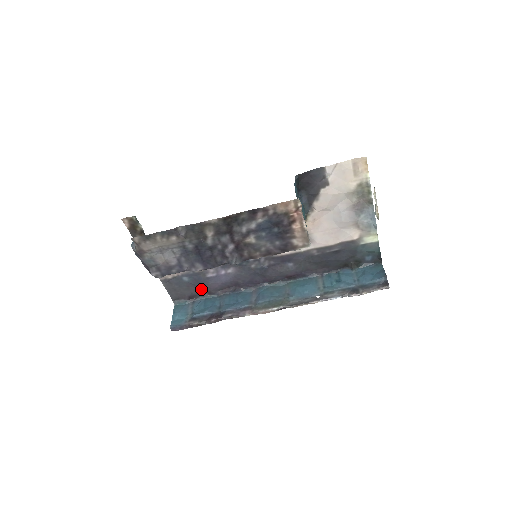
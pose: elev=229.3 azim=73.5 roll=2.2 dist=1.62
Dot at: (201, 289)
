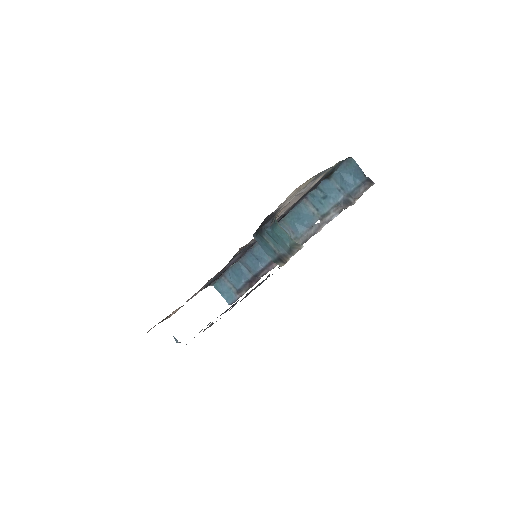
Dot at: occluded
